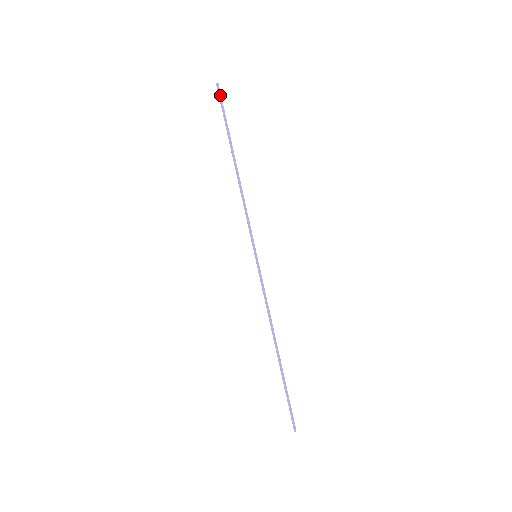
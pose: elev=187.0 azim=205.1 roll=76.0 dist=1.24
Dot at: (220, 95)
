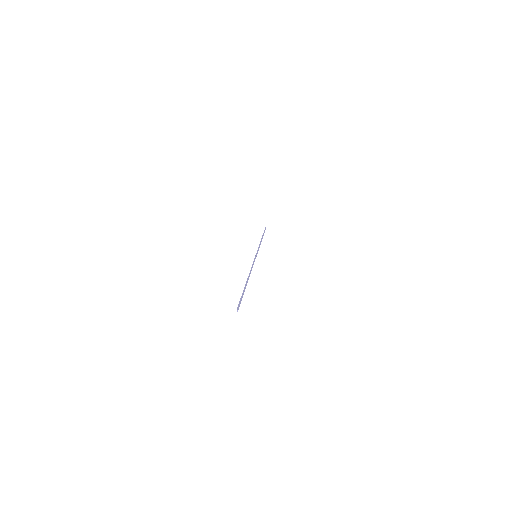
Dot at: occluded
